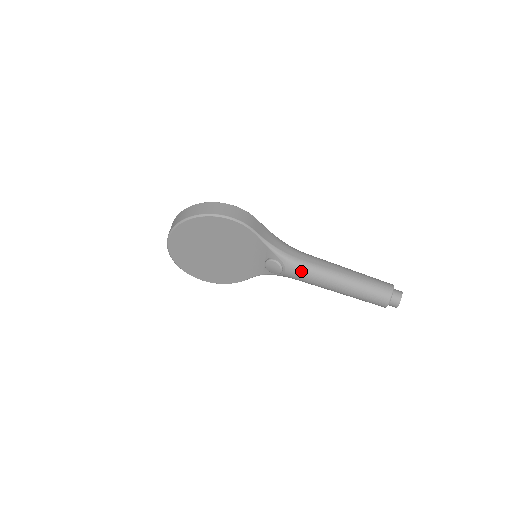
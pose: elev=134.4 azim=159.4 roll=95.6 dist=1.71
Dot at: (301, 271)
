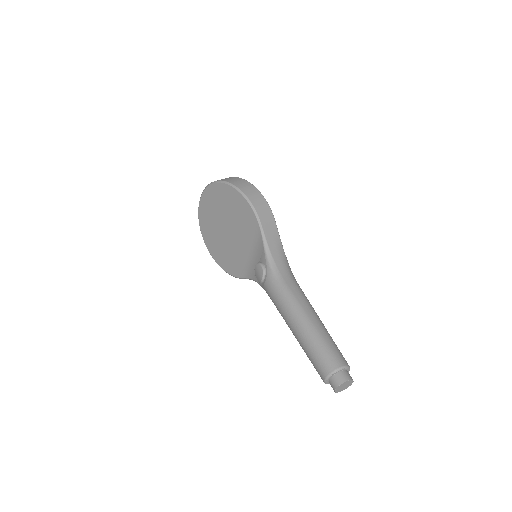
Dot at: (276, 290)
